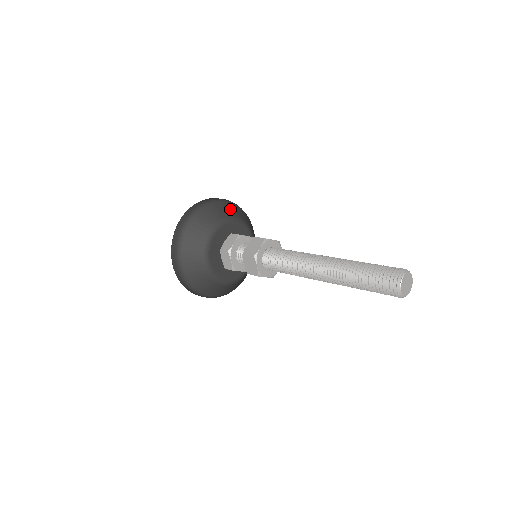
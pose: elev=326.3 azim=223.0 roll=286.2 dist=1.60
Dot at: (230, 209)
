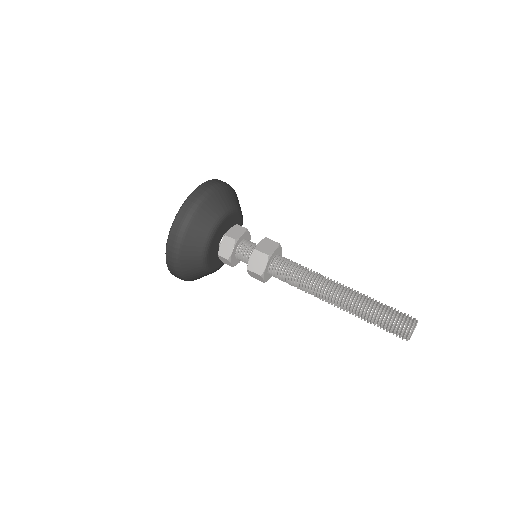
Dot at: (217, 204)
